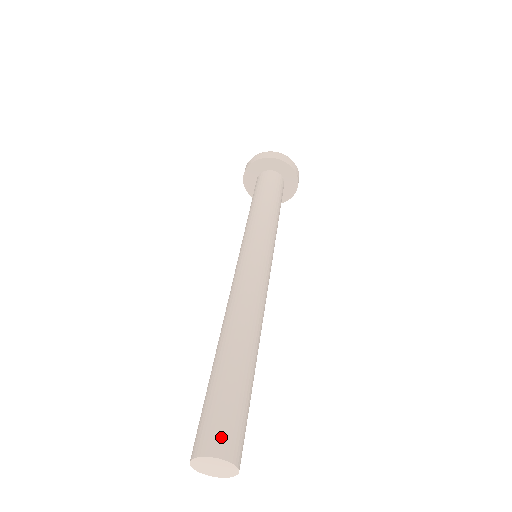
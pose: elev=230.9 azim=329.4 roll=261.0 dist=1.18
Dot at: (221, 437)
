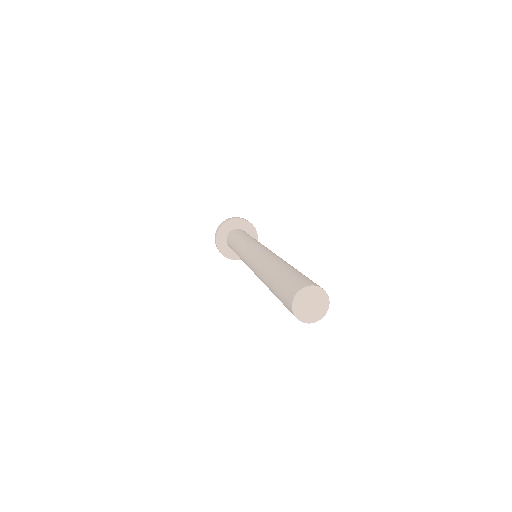
Dot at: (299, 283)
